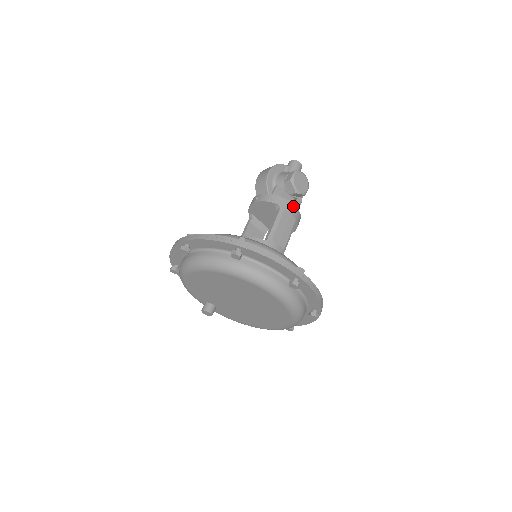
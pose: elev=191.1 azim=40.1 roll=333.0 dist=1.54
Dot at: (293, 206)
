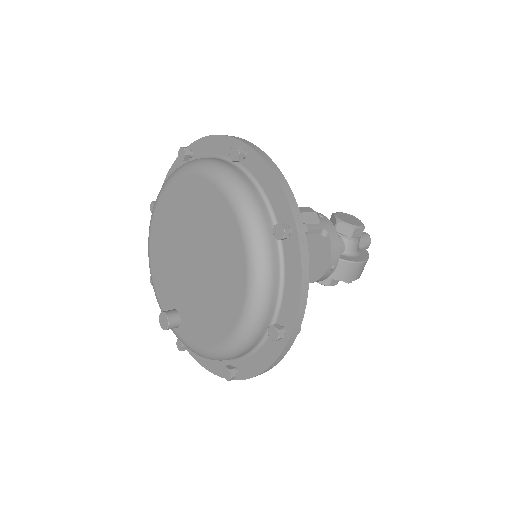
Dot at: (322, 215)
